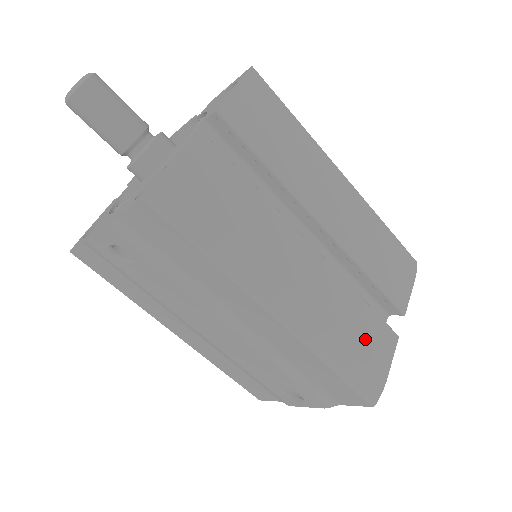
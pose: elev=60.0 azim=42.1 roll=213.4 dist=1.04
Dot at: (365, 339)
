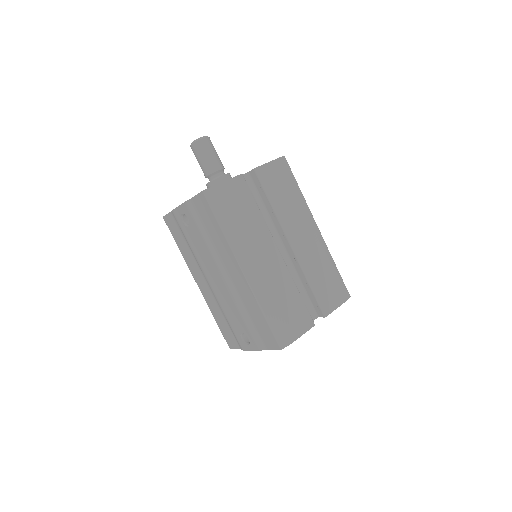
Dot at: (291, 312)
